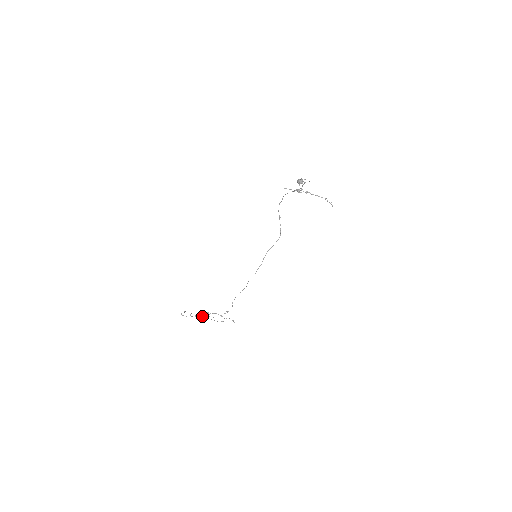
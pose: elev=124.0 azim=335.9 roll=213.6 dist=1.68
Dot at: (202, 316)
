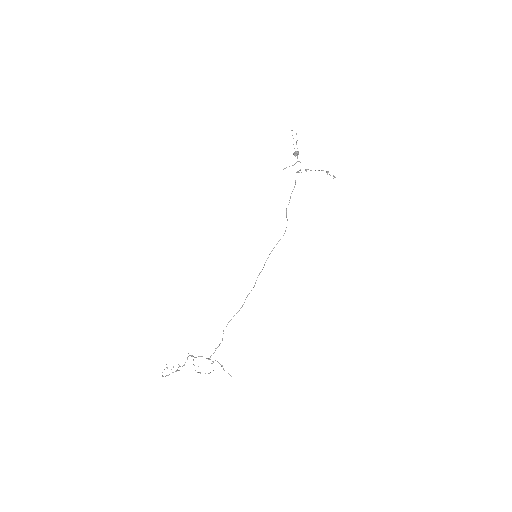
Dot at: (184, 364)
